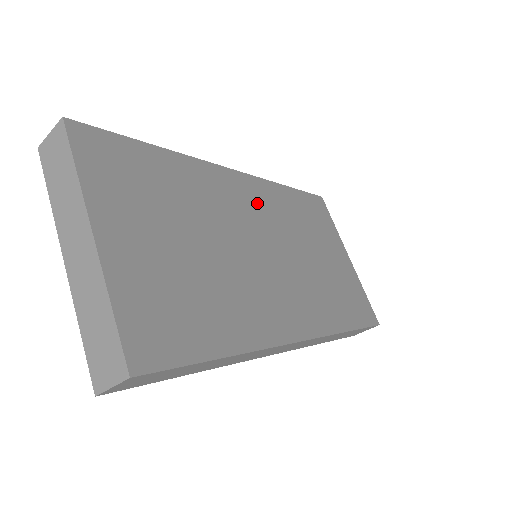
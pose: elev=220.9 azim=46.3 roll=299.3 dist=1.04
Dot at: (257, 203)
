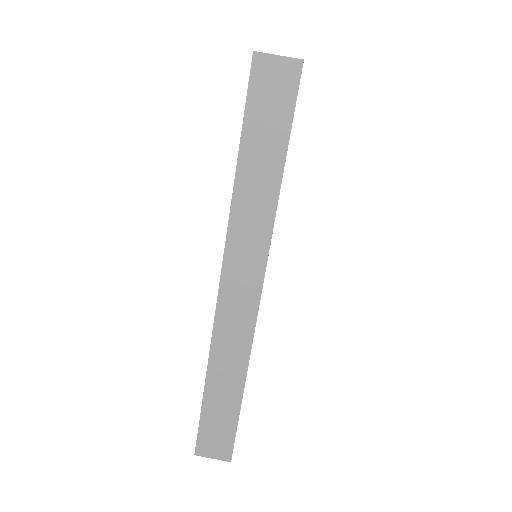
Dot at: occluded
